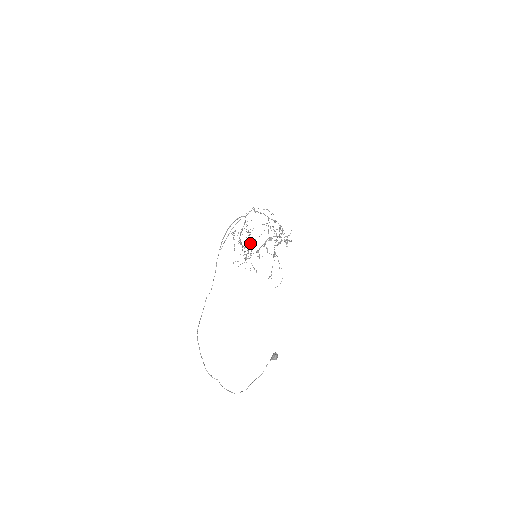
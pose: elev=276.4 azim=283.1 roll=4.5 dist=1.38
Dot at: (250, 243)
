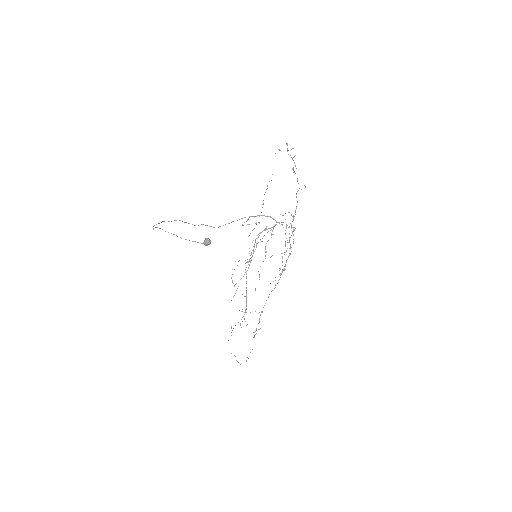
Dot at: (262, 241)
